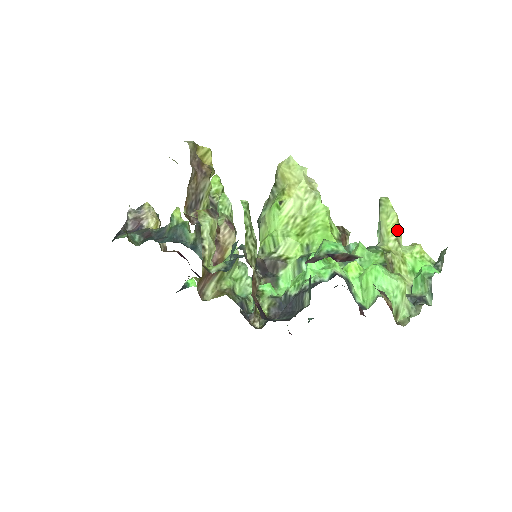
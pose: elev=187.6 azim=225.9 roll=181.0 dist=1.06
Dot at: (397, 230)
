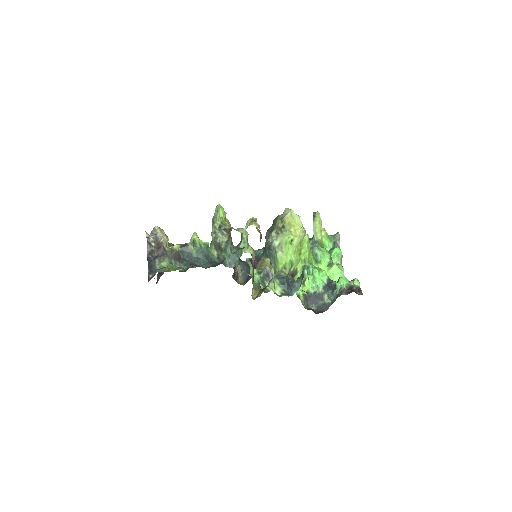
Dot at: (320, 227)
